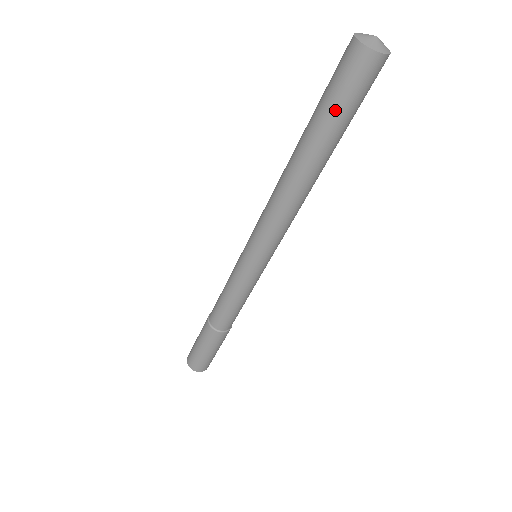
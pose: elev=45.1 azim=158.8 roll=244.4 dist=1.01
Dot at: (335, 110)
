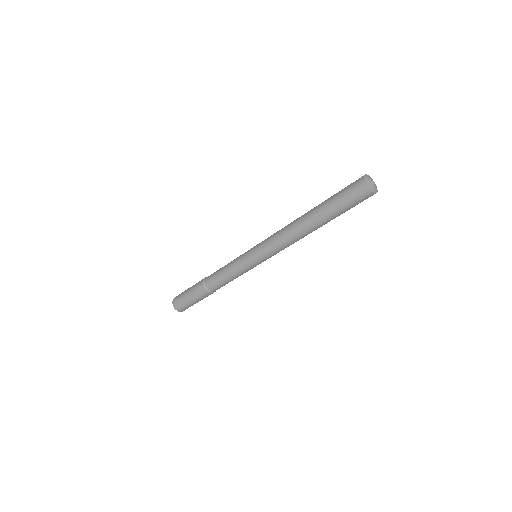
Dot at: (345, 210)
